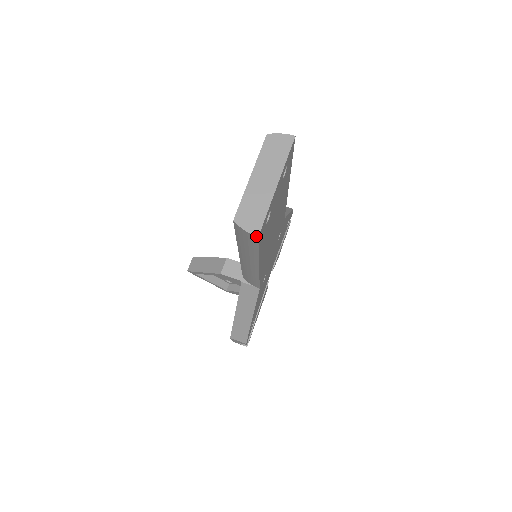
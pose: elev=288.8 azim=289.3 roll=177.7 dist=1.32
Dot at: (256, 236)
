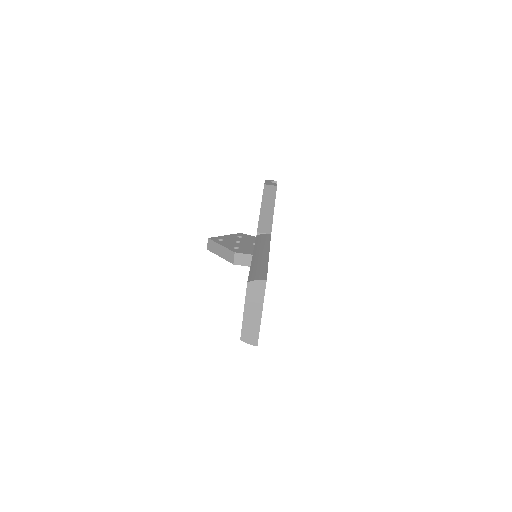
Dot at: occluded
